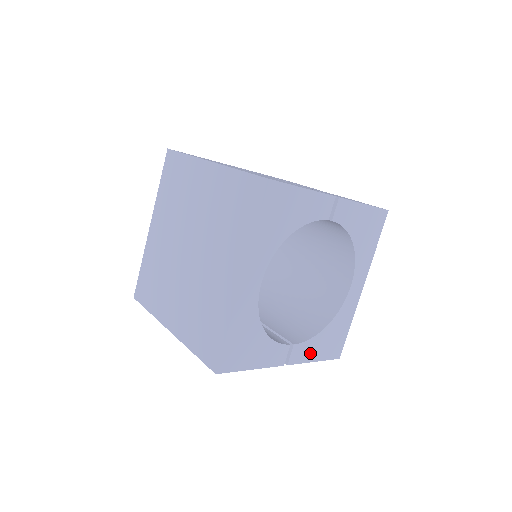
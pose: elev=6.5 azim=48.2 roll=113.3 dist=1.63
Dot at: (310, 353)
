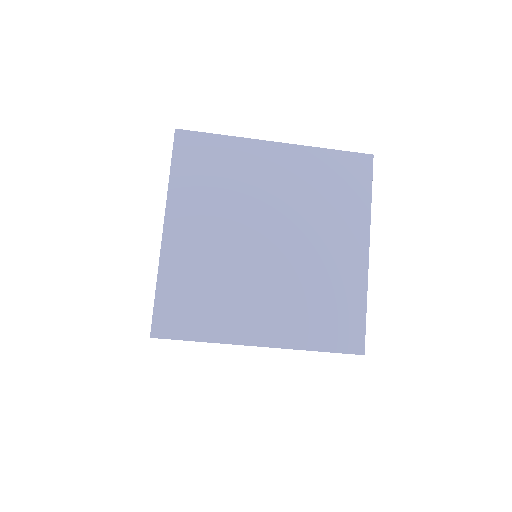
Dot at: occluded
